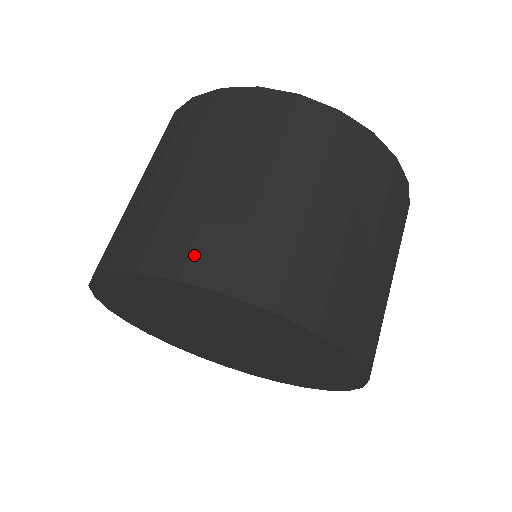
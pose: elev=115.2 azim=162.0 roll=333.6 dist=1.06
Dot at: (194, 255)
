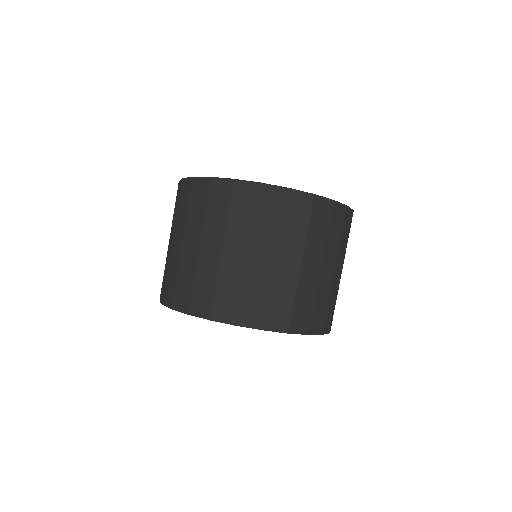
Dot at: (165, 290)
